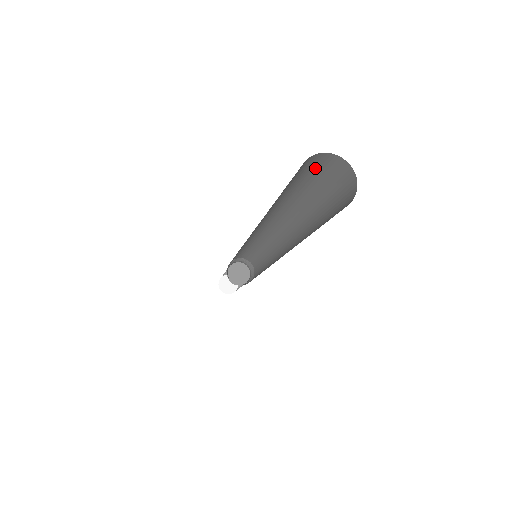
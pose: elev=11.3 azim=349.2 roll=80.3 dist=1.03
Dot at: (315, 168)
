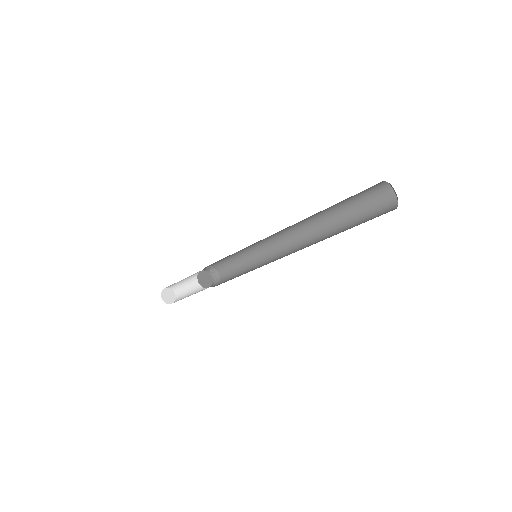
Dot at: (374, 194)
